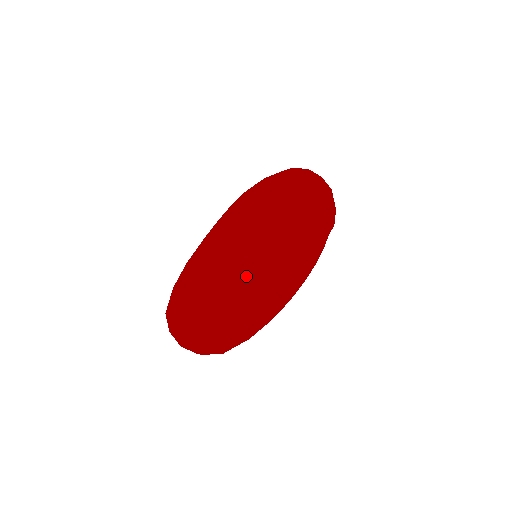
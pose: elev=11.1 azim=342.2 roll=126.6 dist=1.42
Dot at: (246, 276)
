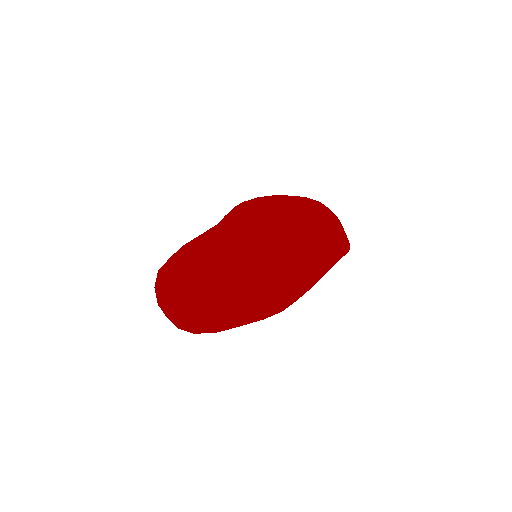
Dot at: (300, 265)
